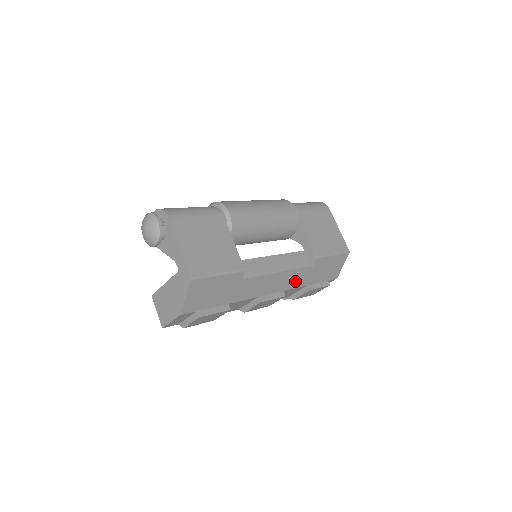
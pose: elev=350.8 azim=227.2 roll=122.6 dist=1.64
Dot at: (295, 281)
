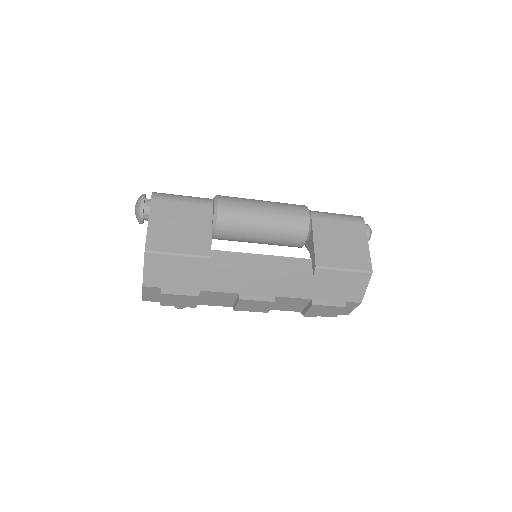
Dot at: (290, 289)
